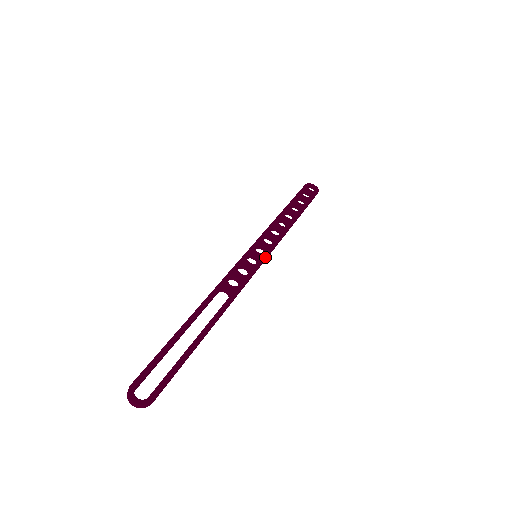
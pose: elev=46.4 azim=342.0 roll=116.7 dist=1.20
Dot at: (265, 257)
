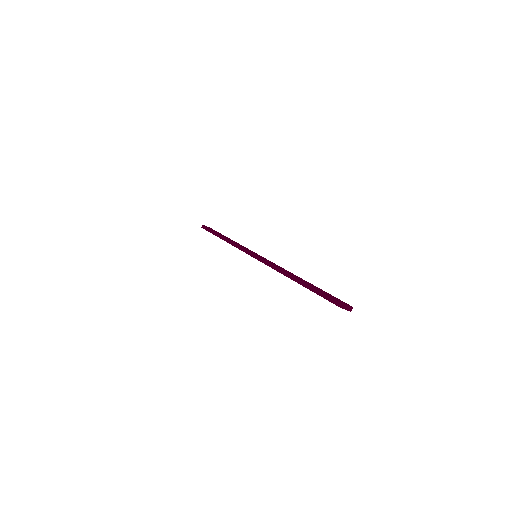
Dot at: occluded
